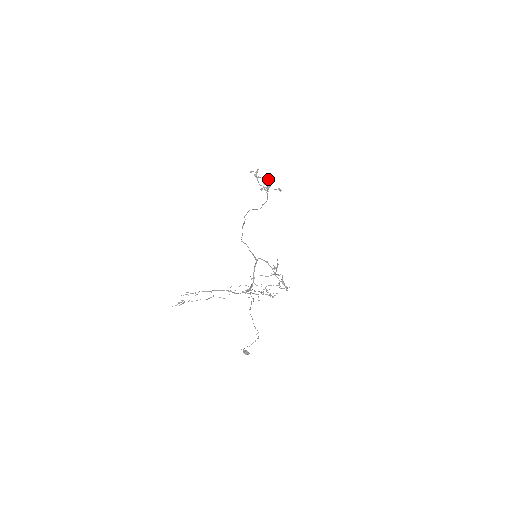
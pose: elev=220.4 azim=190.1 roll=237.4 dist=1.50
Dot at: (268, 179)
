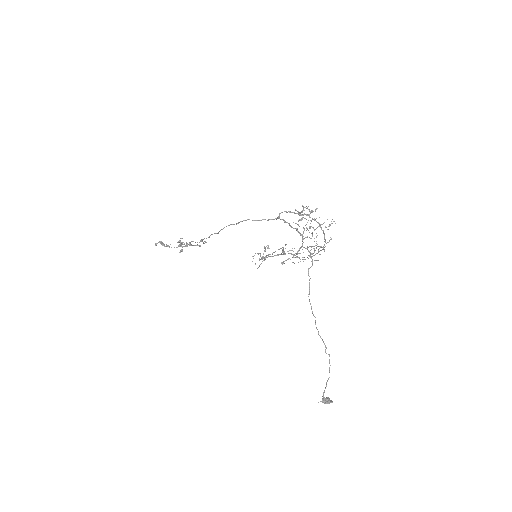
Dot at: (180, 240)
